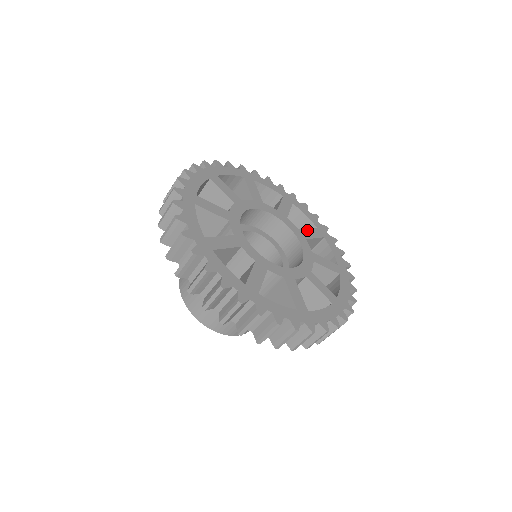
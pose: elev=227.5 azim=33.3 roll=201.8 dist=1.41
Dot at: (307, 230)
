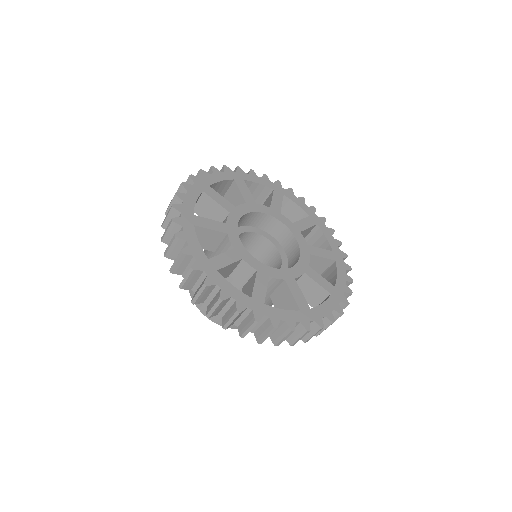
Dot at: (318, 248)
